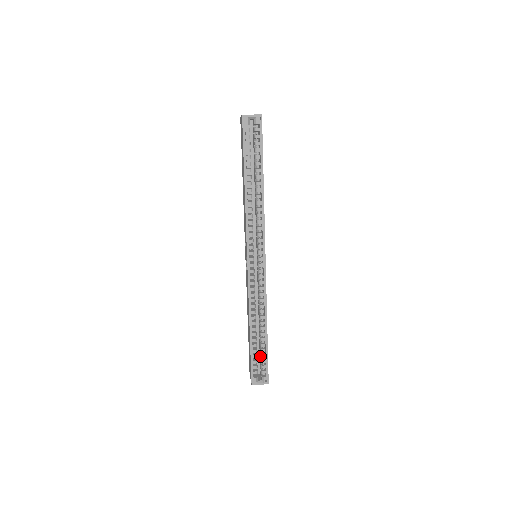
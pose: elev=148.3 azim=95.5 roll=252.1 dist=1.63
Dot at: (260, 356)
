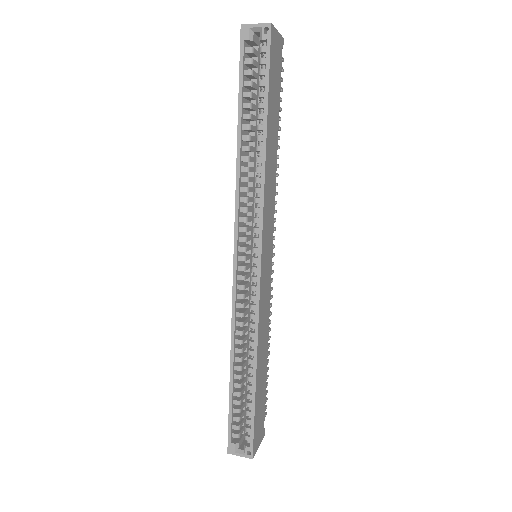
Dot at: occluded
